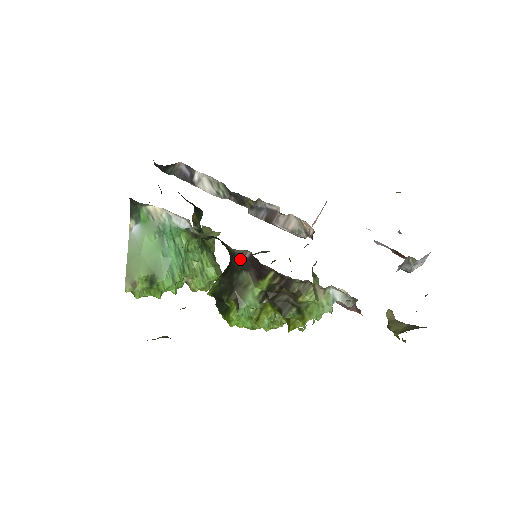
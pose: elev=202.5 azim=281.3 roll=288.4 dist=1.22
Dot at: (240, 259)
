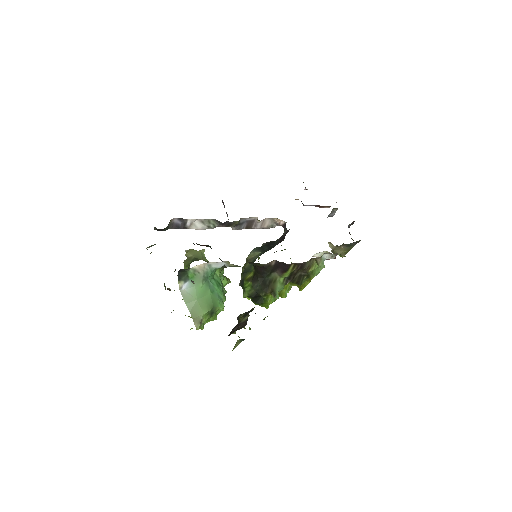
Dot at: (269, 267)
